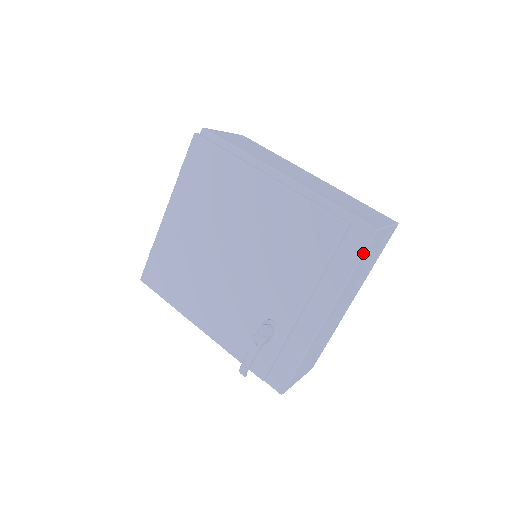
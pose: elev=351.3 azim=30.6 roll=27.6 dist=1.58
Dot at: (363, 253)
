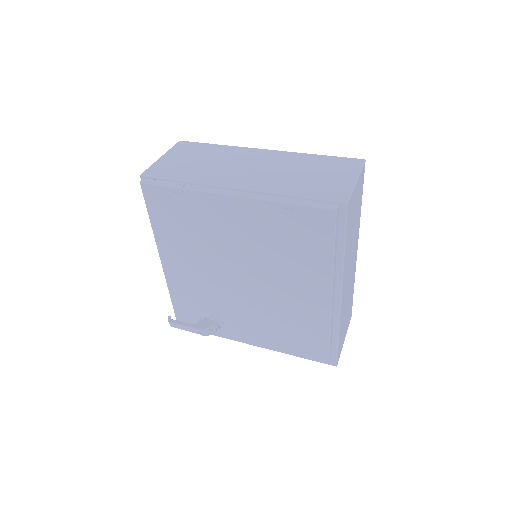
Dot at: occluded
